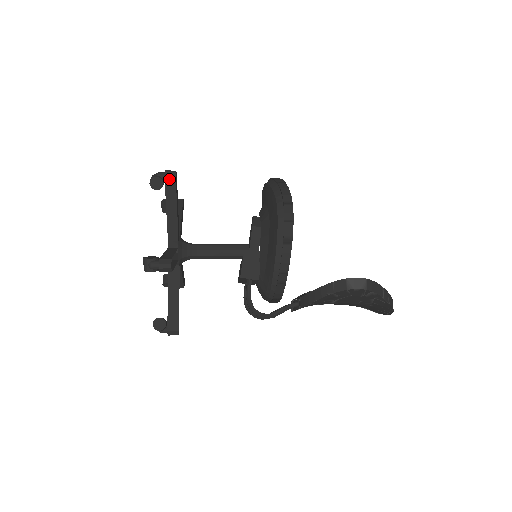
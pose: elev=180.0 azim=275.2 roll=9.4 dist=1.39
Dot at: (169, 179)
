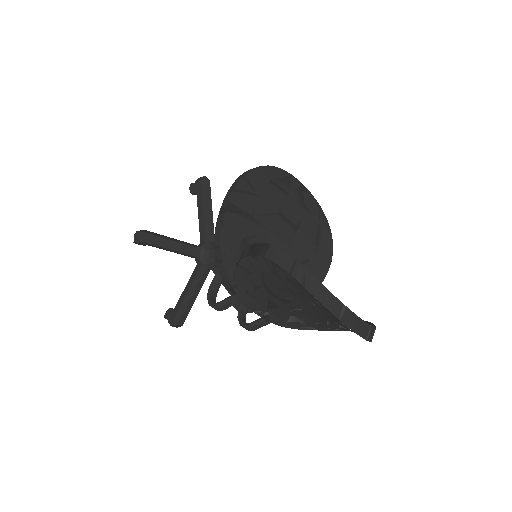
Dot at: (198, 183)
